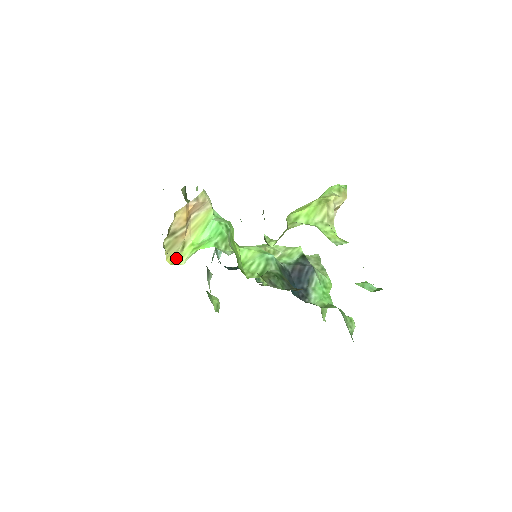
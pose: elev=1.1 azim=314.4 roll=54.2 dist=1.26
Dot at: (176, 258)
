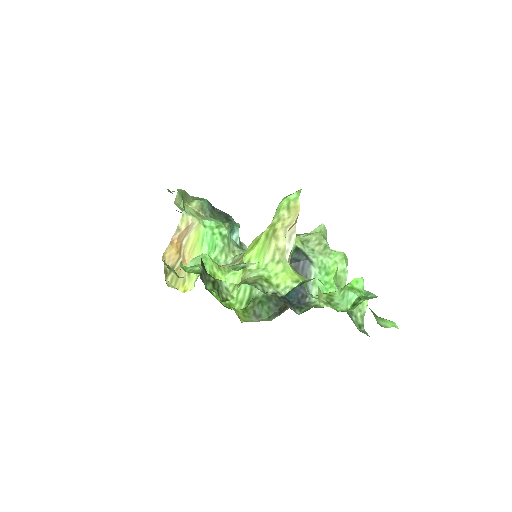
Dot at: (187, 283)
